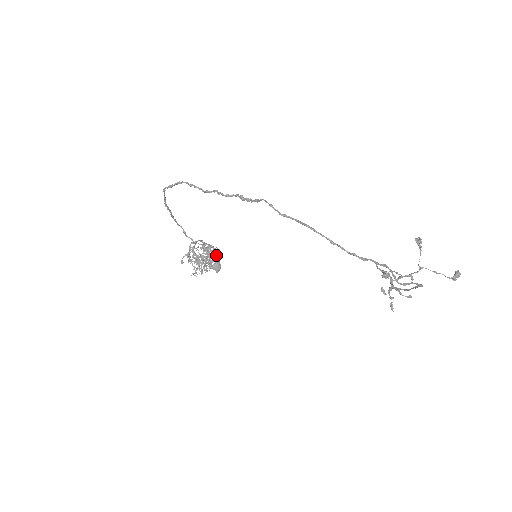
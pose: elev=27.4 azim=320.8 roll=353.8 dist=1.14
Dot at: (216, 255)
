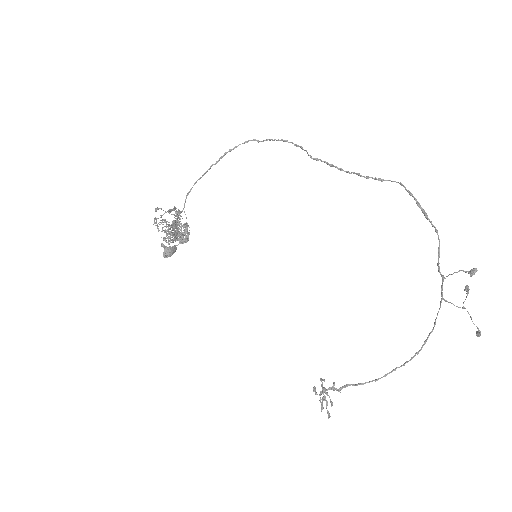
Dot at: (188, 238)
